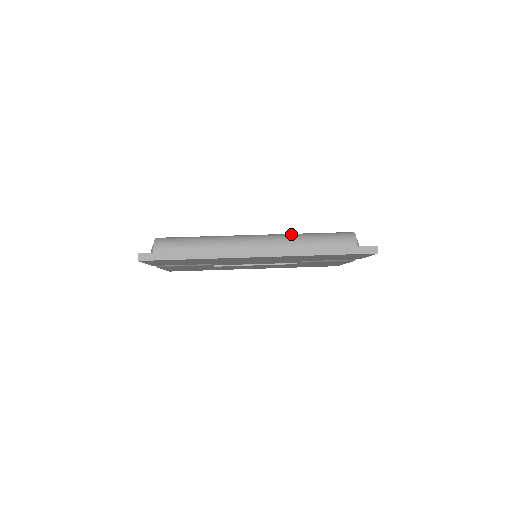
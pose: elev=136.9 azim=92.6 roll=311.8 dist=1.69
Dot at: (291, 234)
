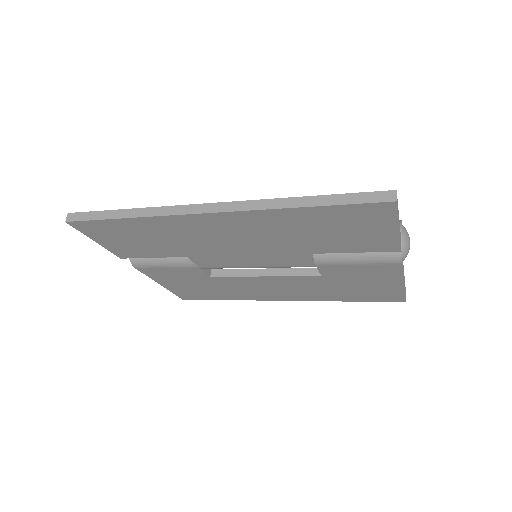
Dot at: occluded
